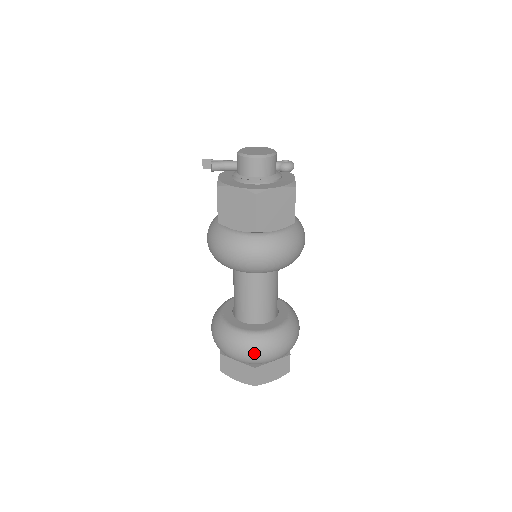
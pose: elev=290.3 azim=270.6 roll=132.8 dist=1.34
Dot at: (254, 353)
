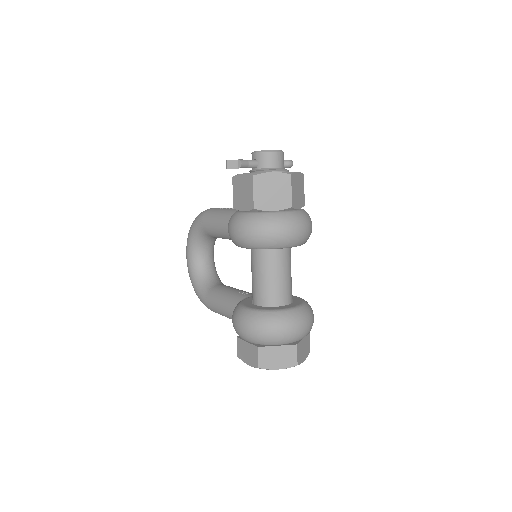
Dot at: (298, 326)
